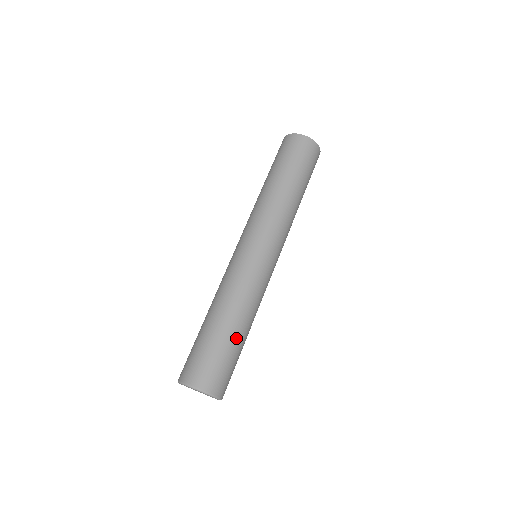
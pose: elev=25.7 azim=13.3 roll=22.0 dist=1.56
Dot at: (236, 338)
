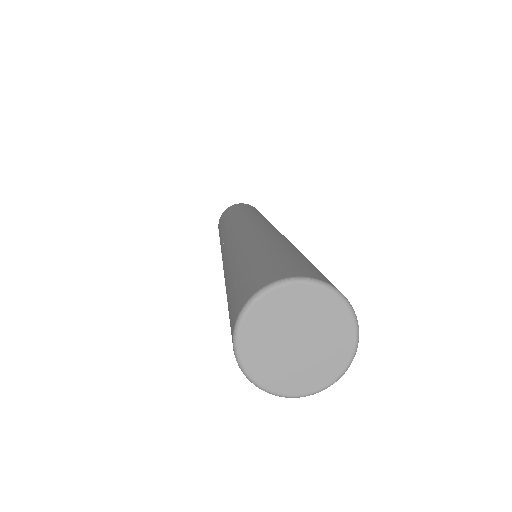
Dot at: (284, 248)
